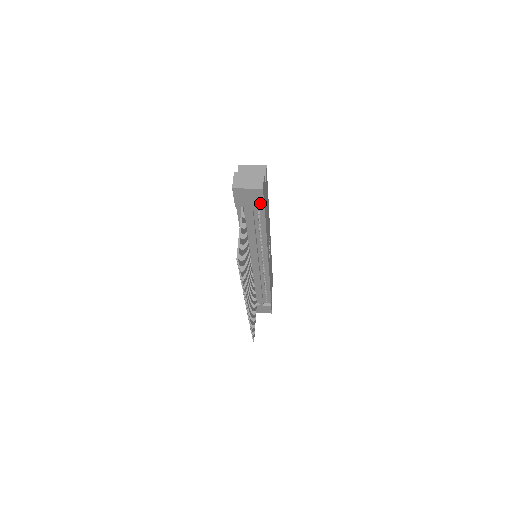
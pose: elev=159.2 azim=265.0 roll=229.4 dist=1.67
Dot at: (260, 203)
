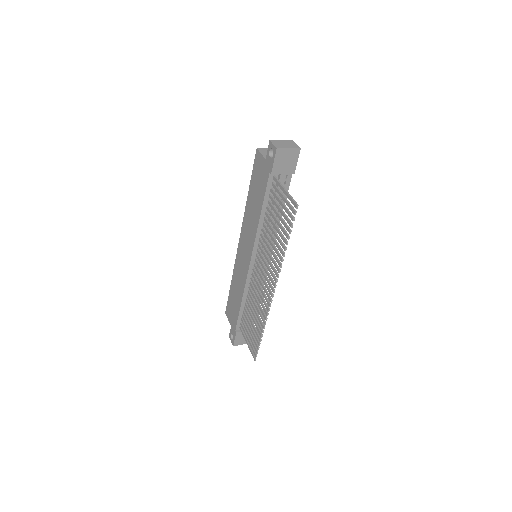
Dot at: (293, 168)
